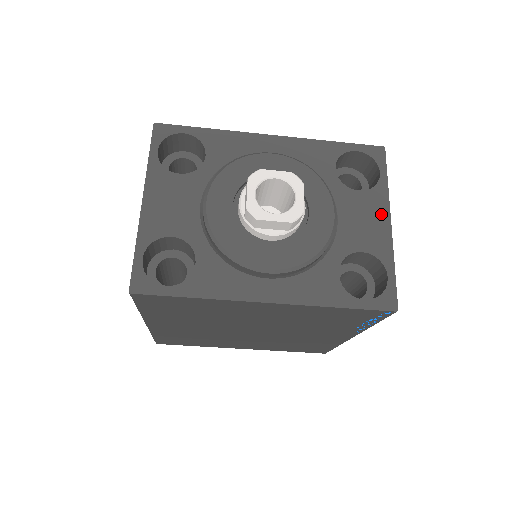
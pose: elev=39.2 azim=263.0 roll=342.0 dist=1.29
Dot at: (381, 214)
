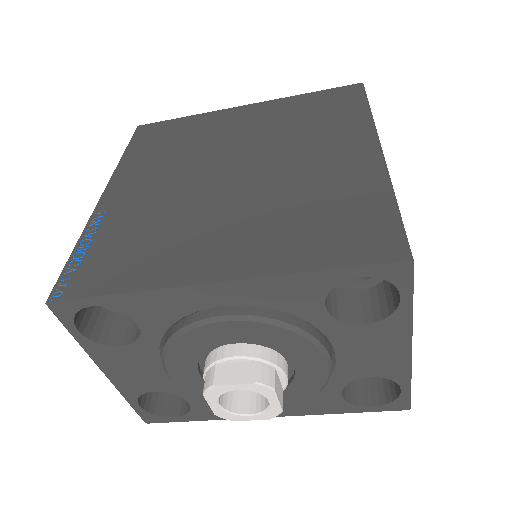
Dot at: (398, 343)
